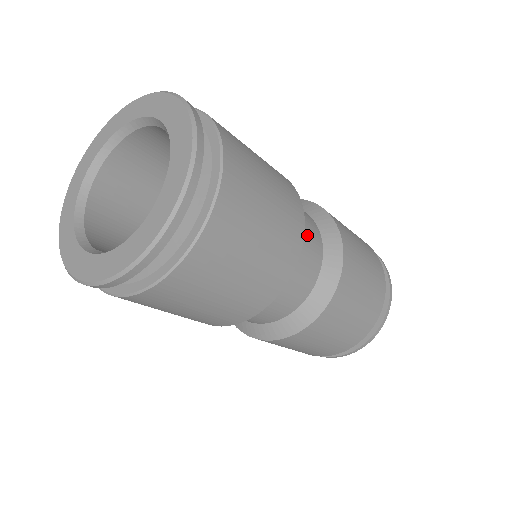
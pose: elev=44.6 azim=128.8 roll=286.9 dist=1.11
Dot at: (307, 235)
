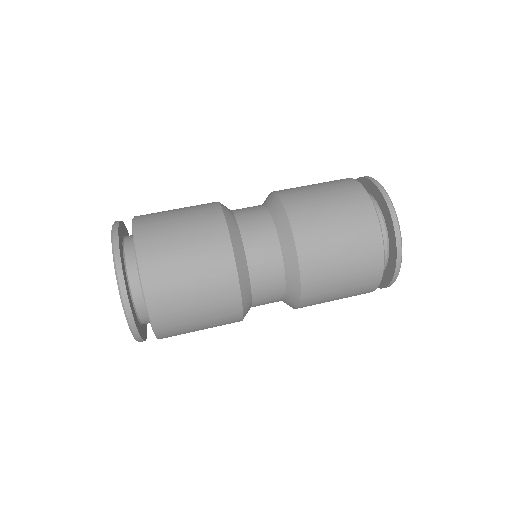
Dot at: (248, 221)
